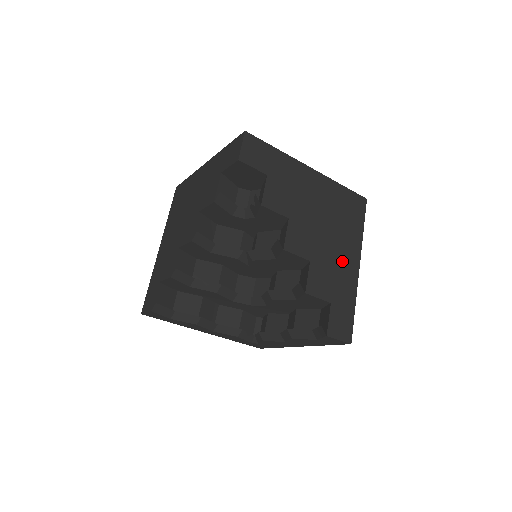
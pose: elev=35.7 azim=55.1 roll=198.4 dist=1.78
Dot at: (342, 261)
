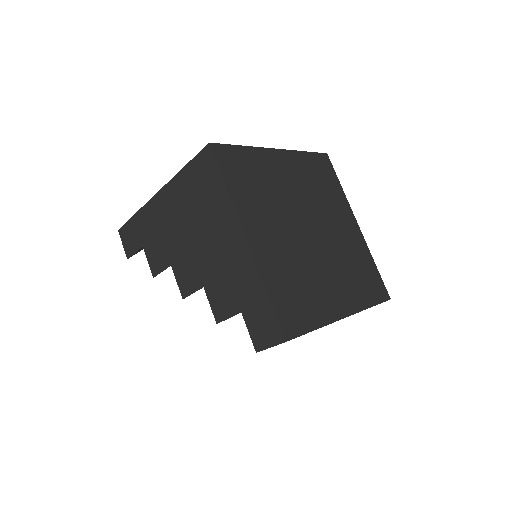
Dot at: occluded
